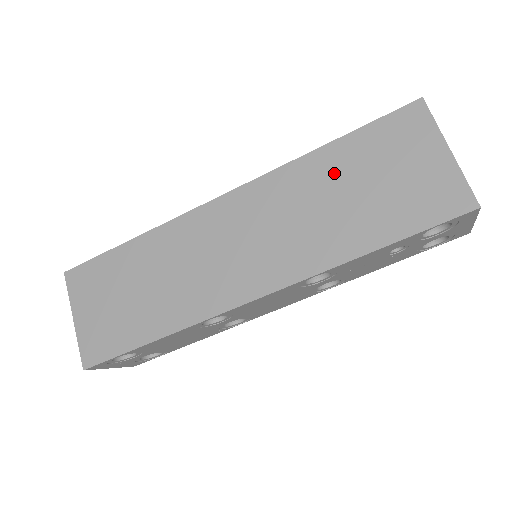
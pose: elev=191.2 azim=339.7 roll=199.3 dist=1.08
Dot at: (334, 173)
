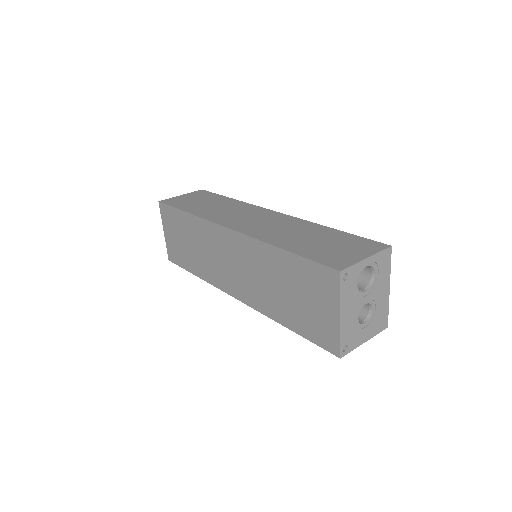
Dot at: (281, 270)
